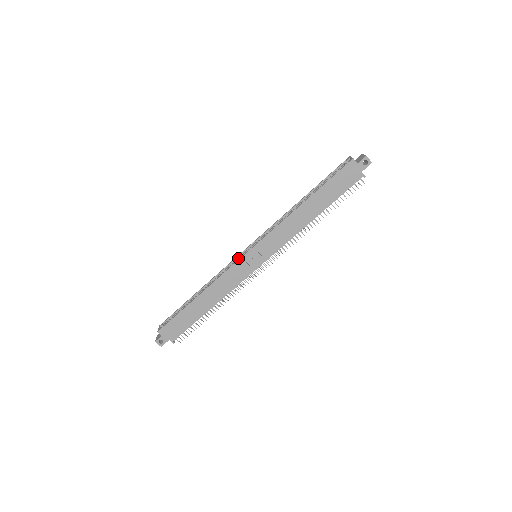
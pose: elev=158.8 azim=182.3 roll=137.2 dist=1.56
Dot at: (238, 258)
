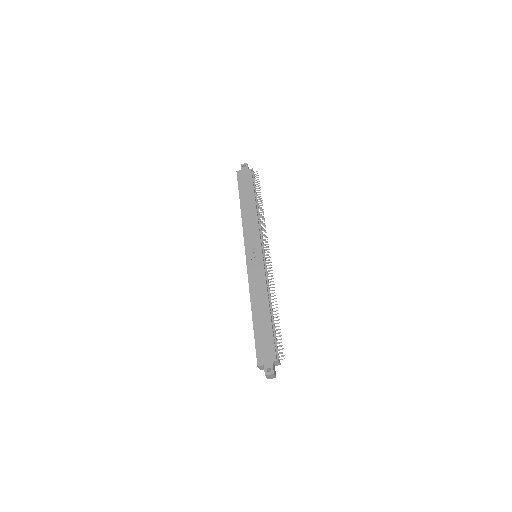
Dot at: occluded
